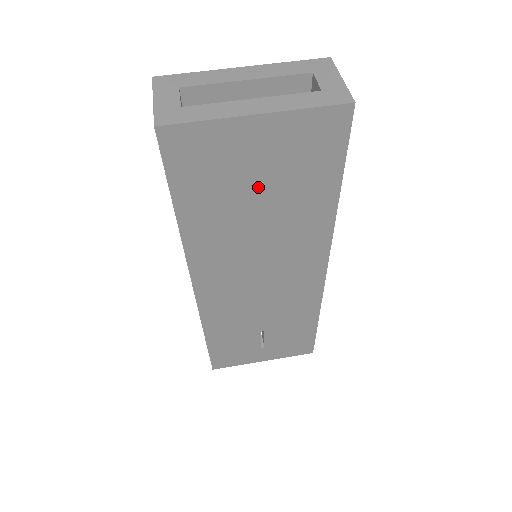
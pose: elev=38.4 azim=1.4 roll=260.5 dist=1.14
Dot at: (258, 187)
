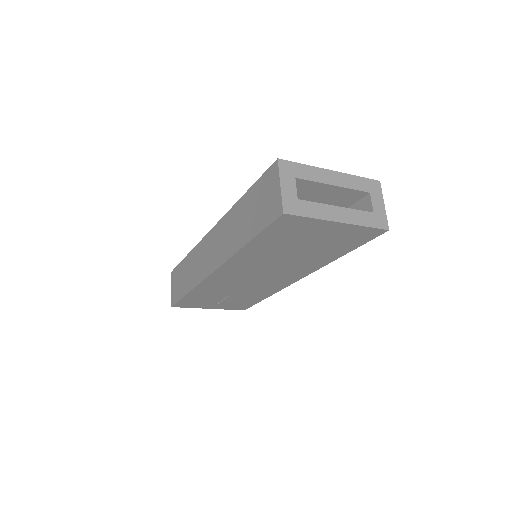
Dot at: (306, 245)
